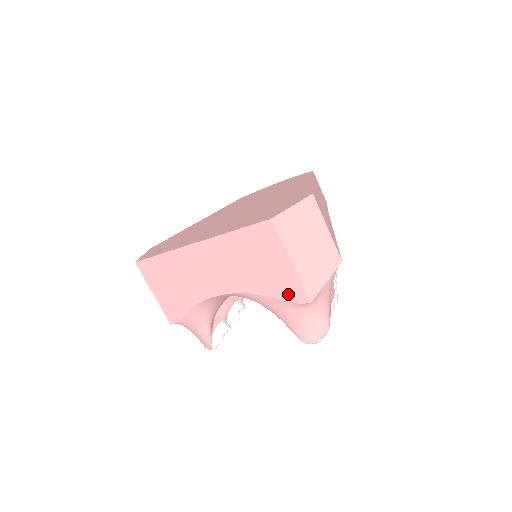
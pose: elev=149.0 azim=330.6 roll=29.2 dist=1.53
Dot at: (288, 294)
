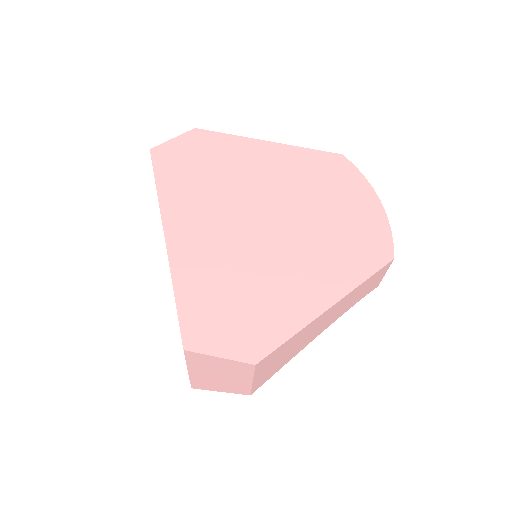
Dot at: occluded
